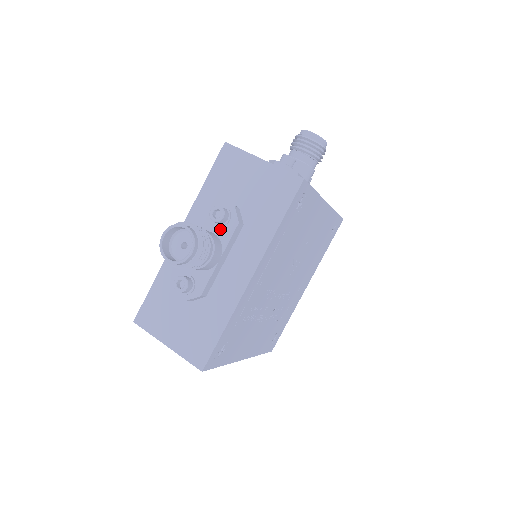
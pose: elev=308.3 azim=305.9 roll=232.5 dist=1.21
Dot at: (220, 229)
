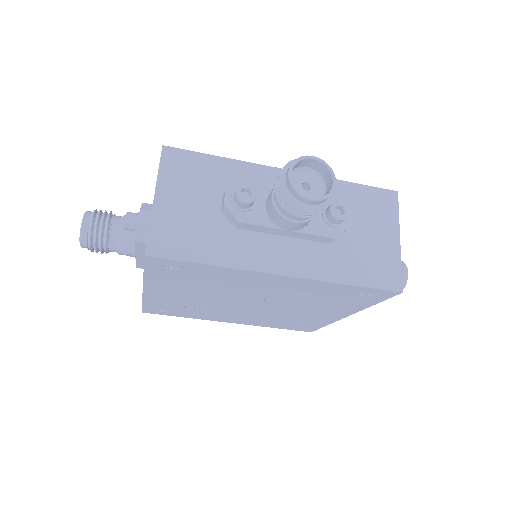
Dot at: occluded
